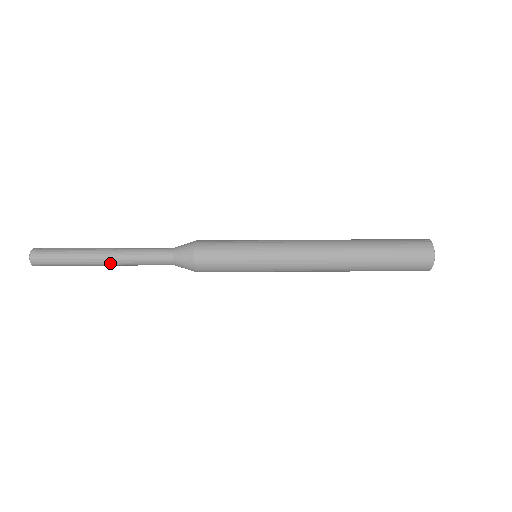
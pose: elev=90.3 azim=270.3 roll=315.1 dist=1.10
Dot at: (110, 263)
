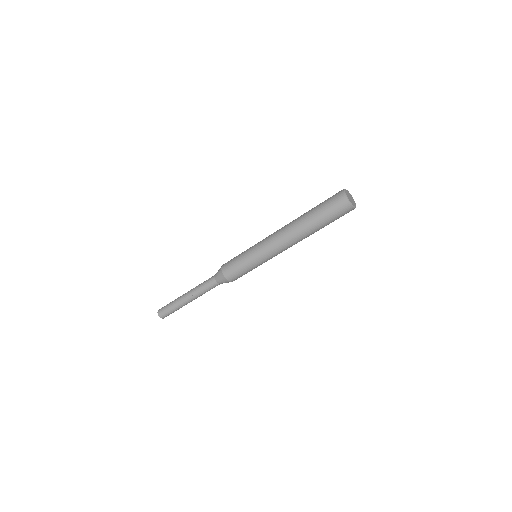
Dot at: occluded
